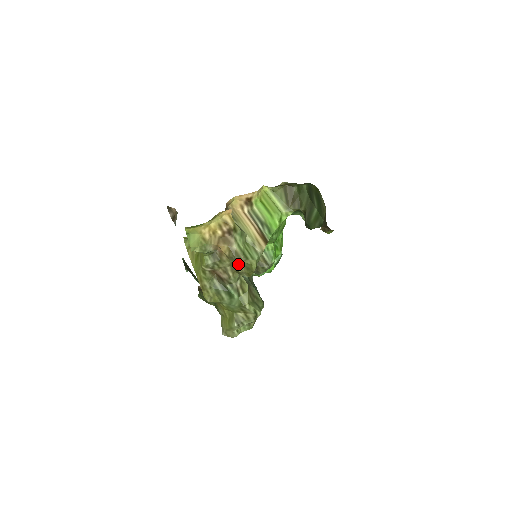
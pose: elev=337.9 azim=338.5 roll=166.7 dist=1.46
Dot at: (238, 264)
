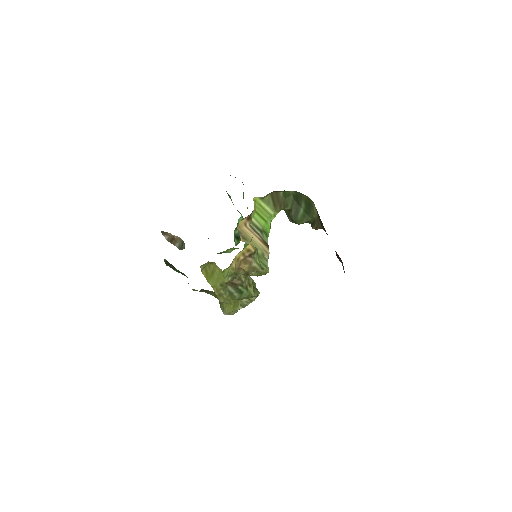
Dot at: occluded
